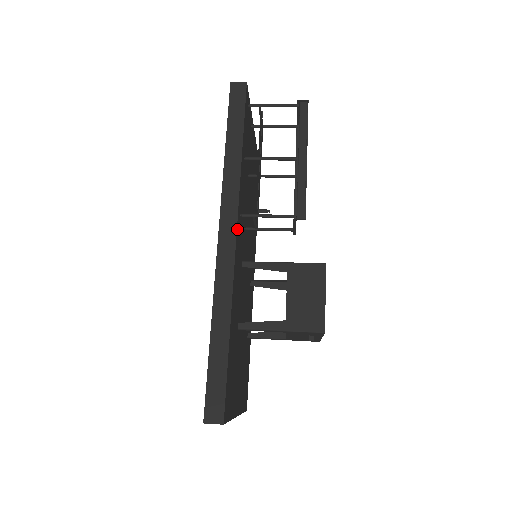
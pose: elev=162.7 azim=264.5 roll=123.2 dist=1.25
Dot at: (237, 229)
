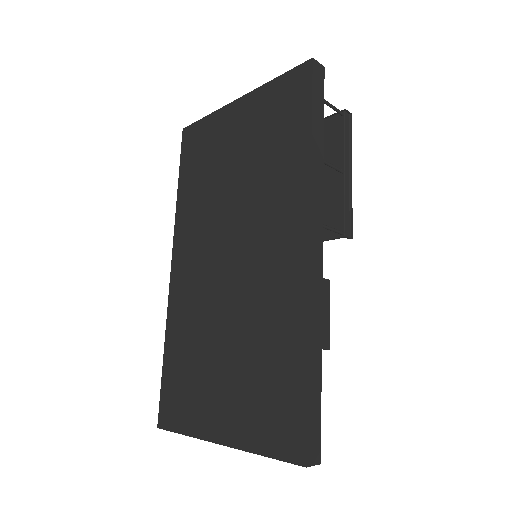
Dot at: (319, 239)
